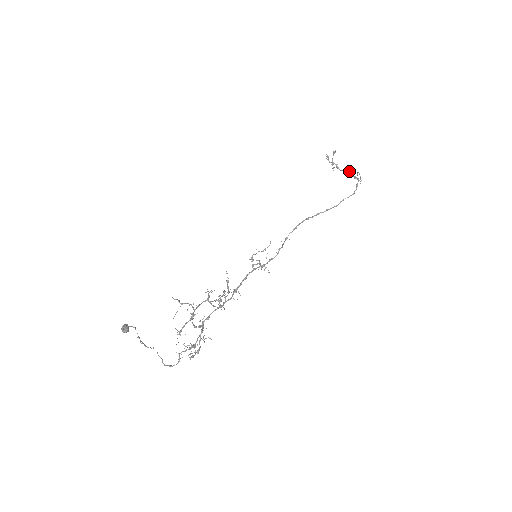
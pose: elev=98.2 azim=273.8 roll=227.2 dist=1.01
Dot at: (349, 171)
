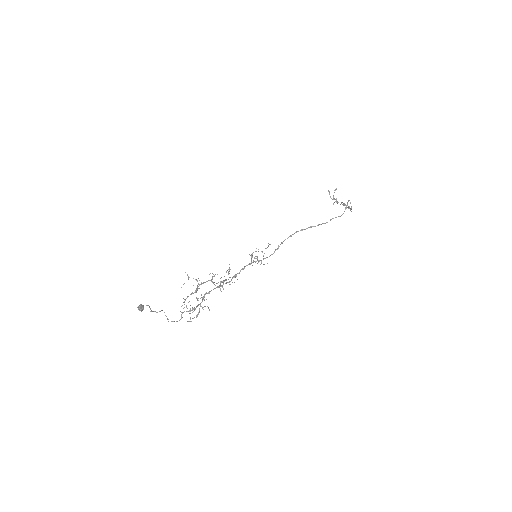
Dot at: occluded
